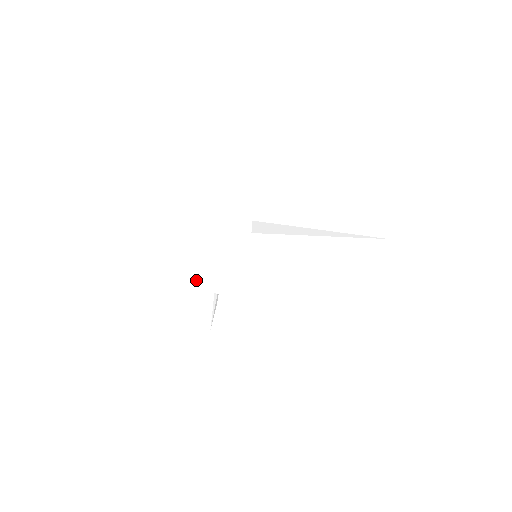
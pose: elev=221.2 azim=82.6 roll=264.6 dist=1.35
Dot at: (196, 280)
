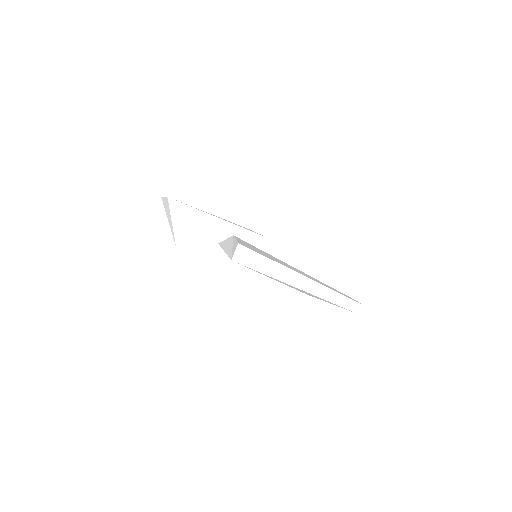
Dot at: occluded
